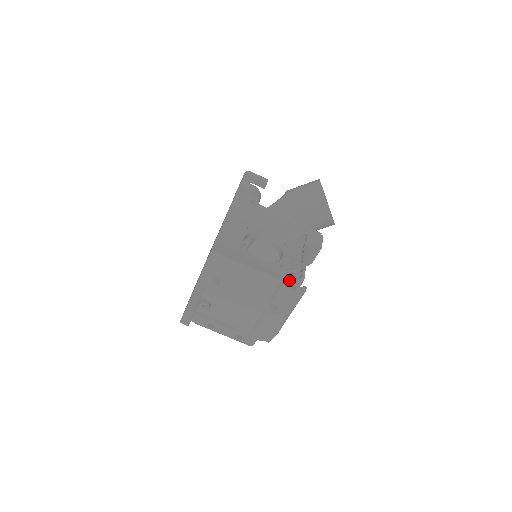
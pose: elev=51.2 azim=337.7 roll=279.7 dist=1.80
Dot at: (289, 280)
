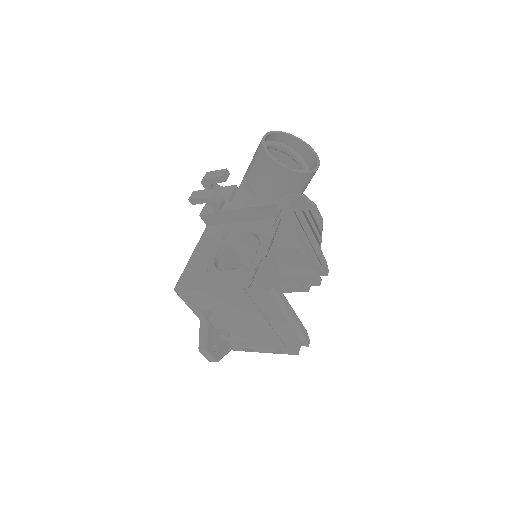
Dot at: (249, 285)
